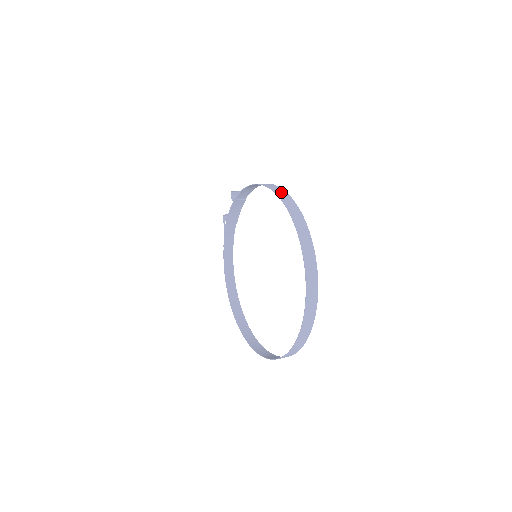
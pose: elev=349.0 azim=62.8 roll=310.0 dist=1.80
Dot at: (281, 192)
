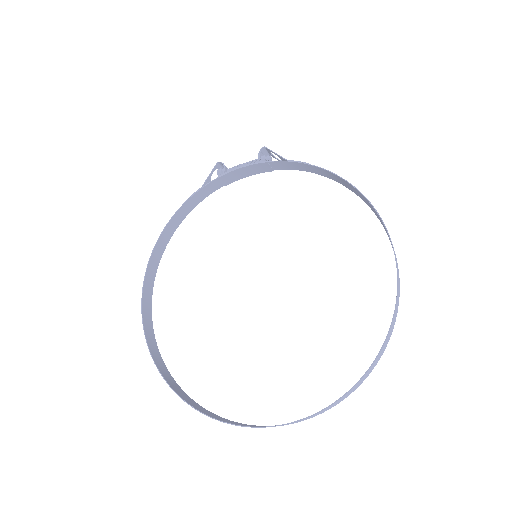
Dot at: occluded
